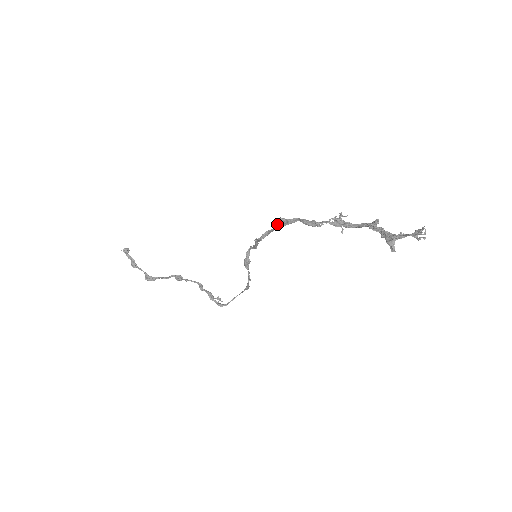
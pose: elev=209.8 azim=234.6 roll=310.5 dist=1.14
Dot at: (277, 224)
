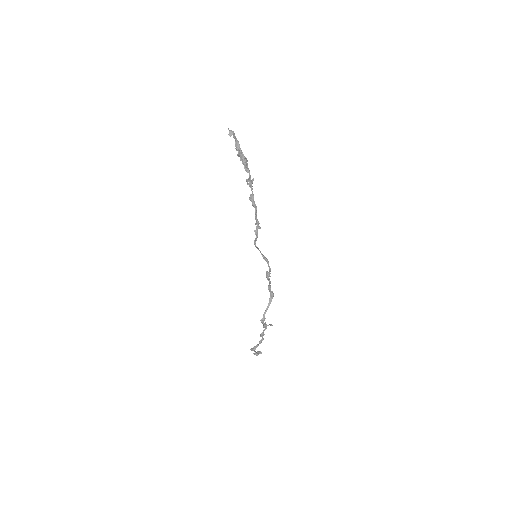
Dot at: occluded
